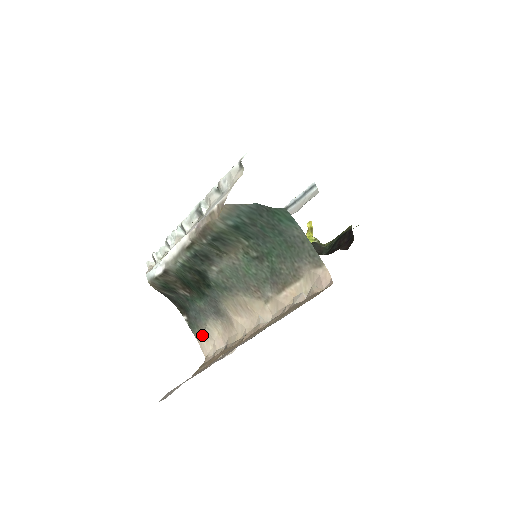
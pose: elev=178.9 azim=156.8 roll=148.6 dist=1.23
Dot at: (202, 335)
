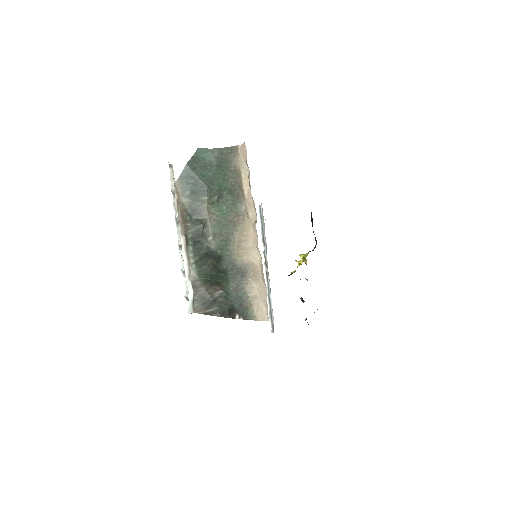
Dot at: (253, 309)
